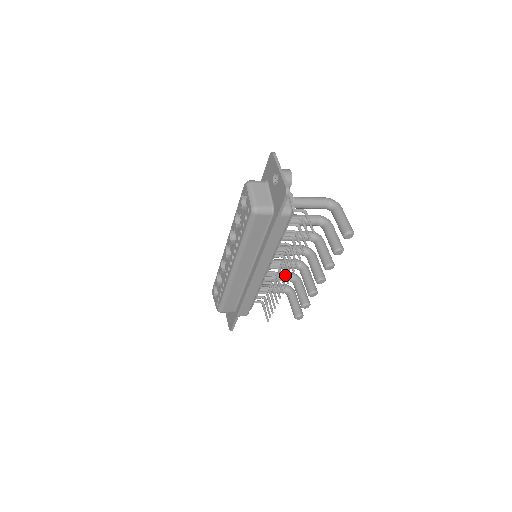
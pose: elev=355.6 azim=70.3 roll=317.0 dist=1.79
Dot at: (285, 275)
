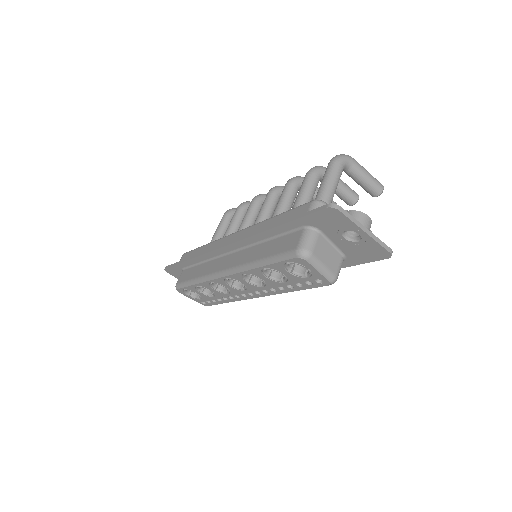
Dot at: occluded
